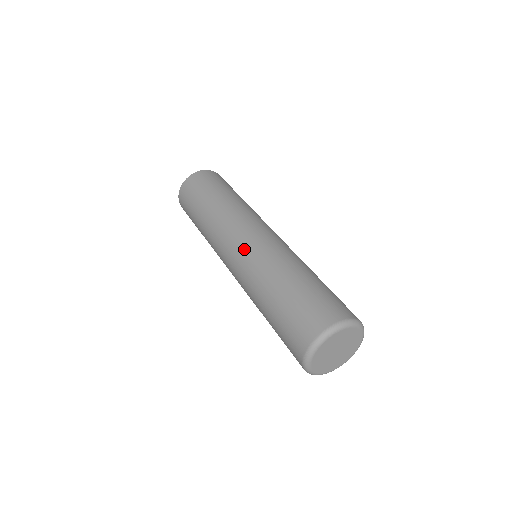
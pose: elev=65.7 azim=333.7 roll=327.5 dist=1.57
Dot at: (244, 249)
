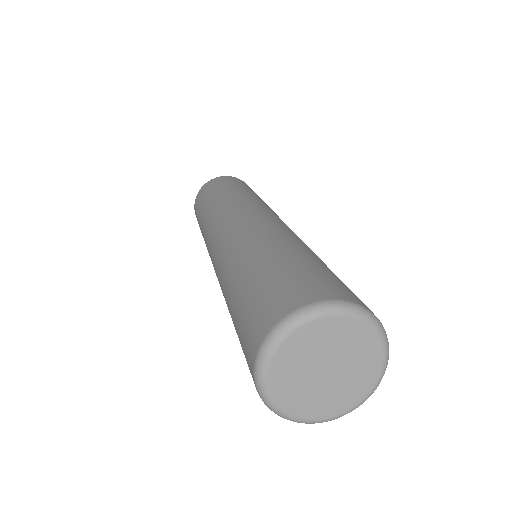
Dot at: (255, 218)
